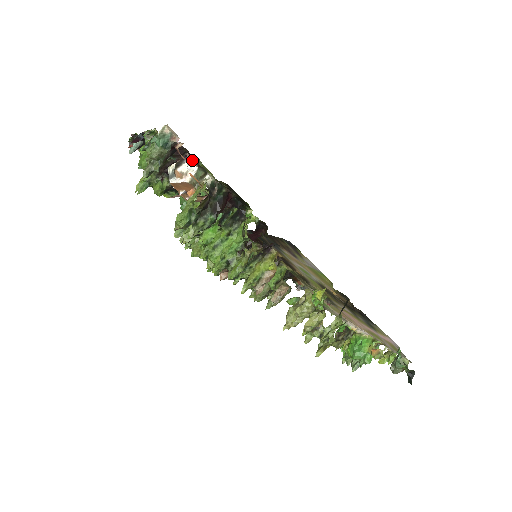
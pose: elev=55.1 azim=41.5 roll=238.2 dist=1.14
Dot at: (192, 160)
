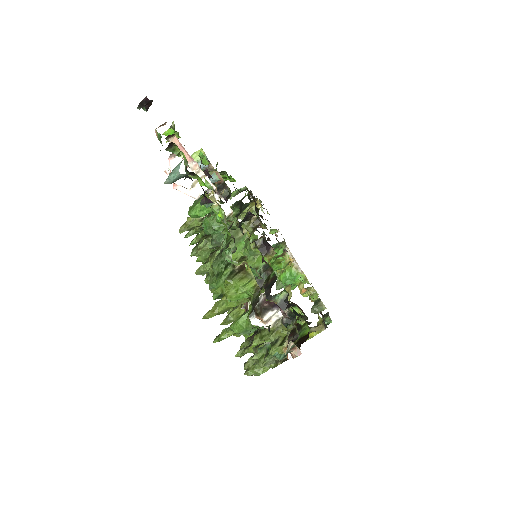
Dot at: (285, 317)
